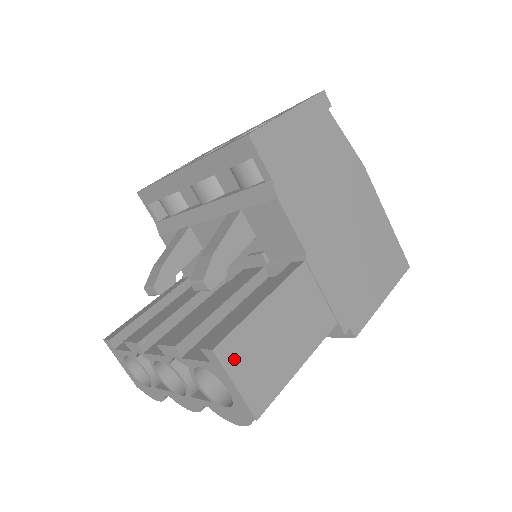
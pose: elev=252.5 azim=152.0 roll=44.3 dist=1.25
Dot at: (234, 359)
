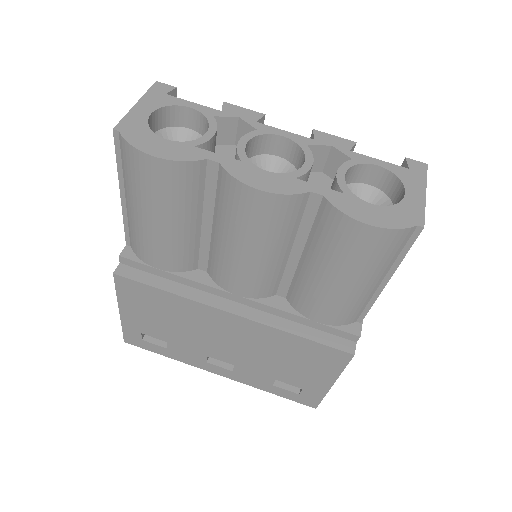
Dot at: occluded
